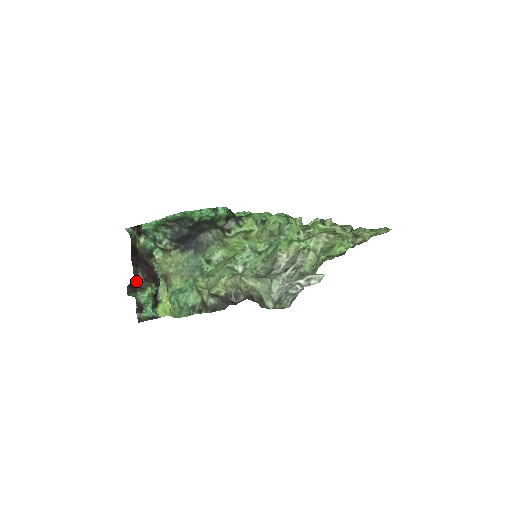
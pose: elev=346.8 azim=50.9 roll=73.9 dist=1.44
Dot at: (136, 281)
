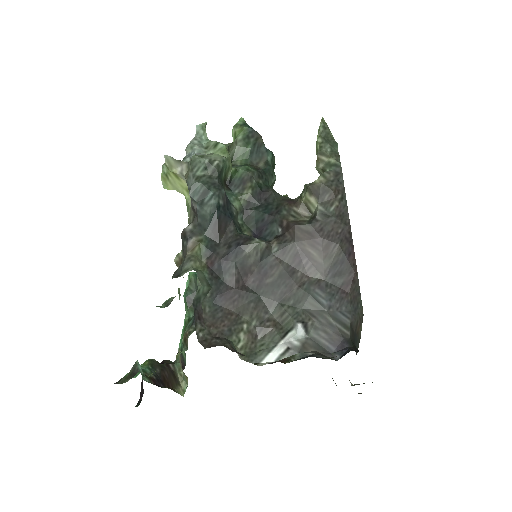
Dot at: occluded
